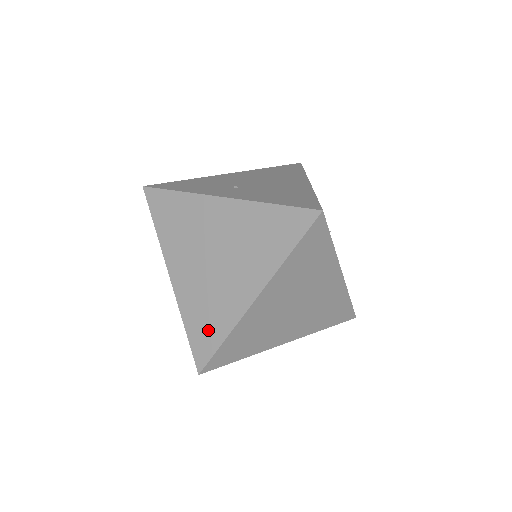
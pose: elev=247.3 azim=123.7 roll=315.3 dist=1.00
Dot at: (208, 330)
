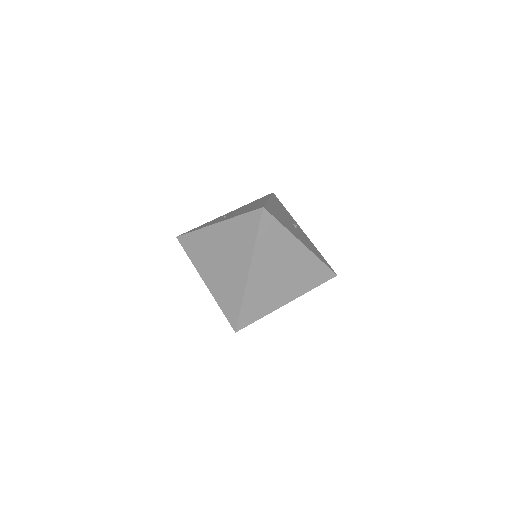
Dot at: (232, 303)
